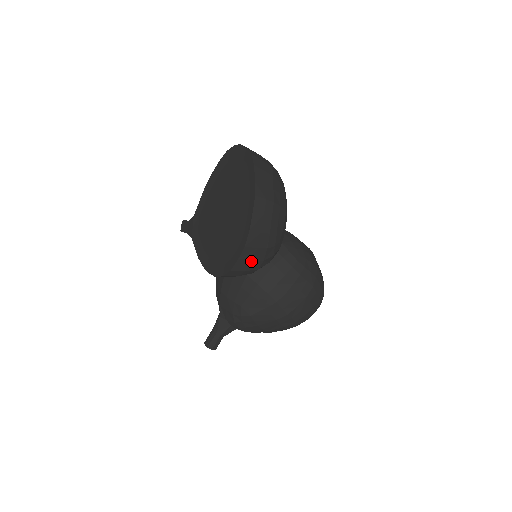
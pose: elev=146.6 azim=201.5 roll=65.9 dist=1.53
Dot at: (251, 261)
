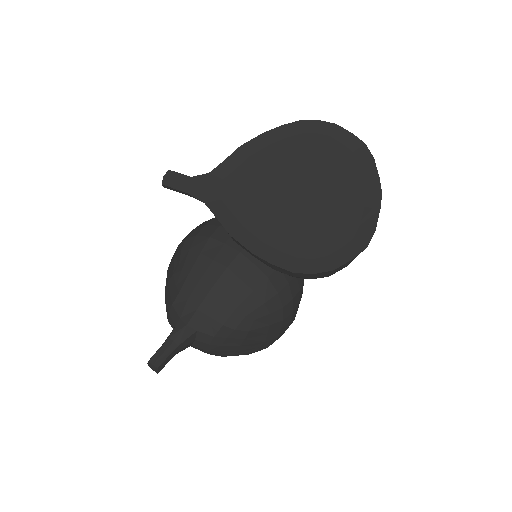
Dot at: occluded
